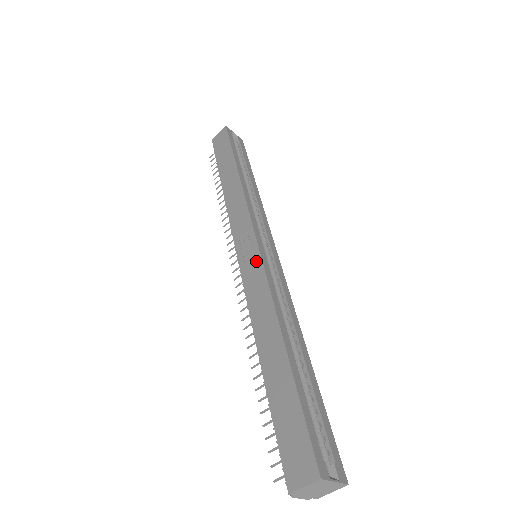
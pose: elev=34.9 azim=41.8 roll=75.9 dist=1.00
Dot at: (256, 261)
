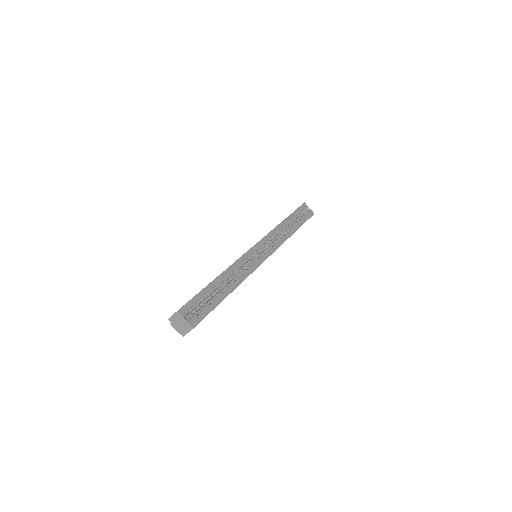
Dot at: occluded
